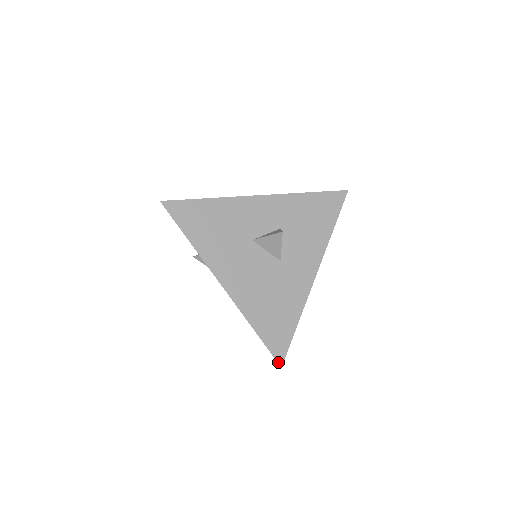
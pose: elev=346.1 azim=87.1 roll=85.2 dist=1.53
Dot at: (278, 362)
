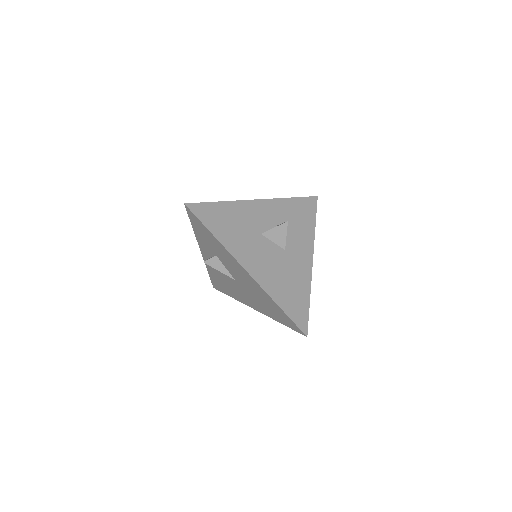
Dot at: (304, 333)
